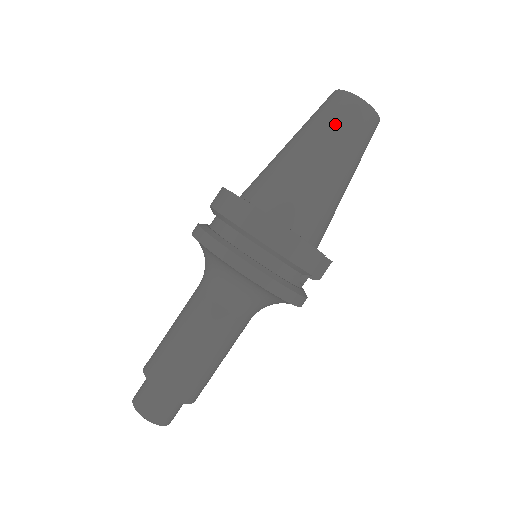
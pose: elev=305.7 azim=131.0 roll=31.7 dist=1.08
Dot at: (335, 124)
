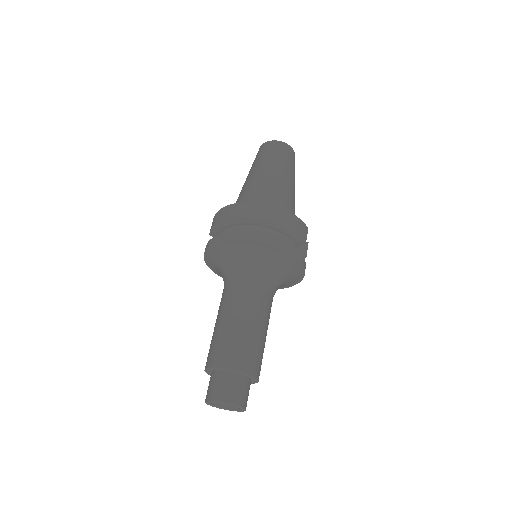
Dot at: (275, 156)
